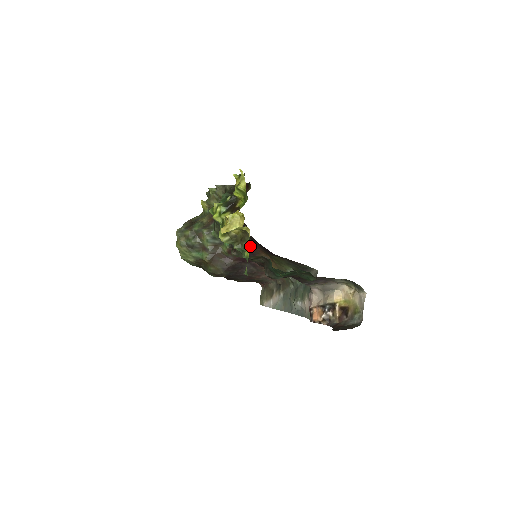
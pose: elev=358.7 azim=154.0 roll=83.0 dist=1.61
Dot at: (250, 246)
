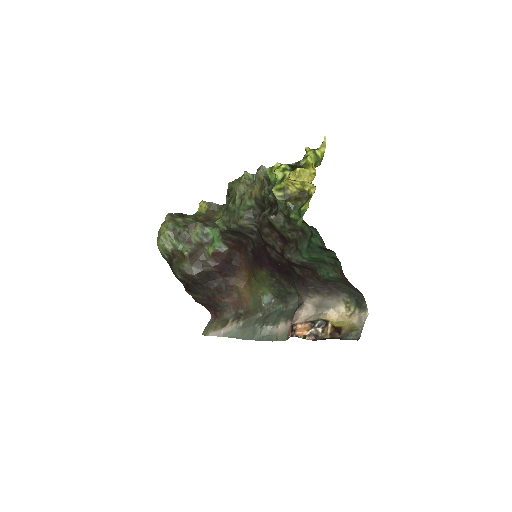
Dot at: (237, 257)
